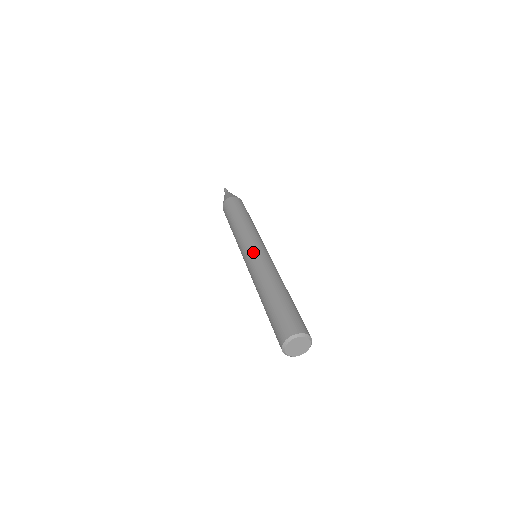
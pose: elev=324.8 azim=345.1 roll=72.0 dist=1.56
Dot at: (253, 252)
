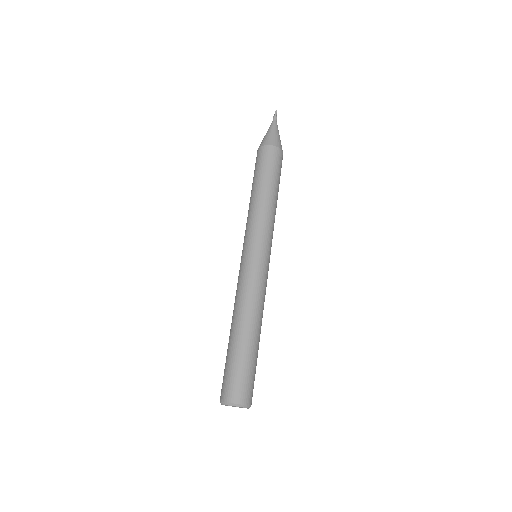
Dot at: (260, 262)
